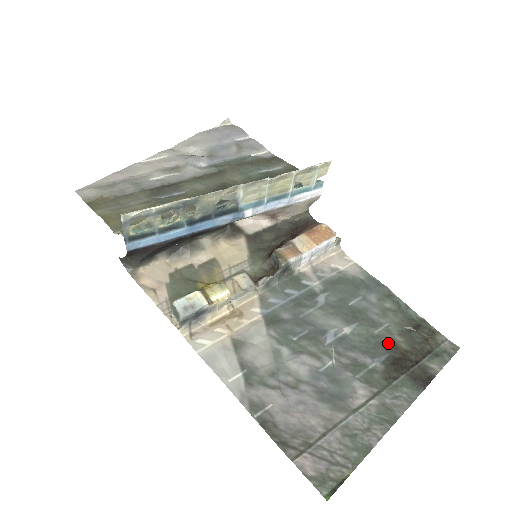
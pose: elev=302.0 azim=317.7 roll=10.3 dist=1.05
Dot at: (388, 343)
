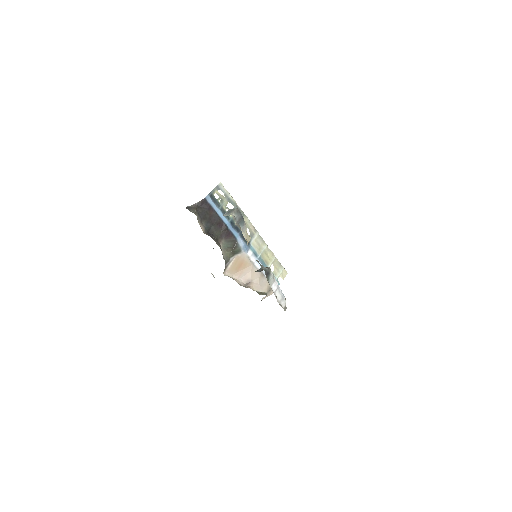
Dot at: occluded
